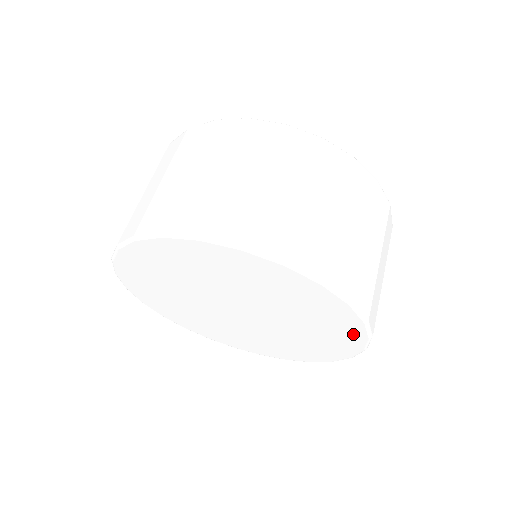
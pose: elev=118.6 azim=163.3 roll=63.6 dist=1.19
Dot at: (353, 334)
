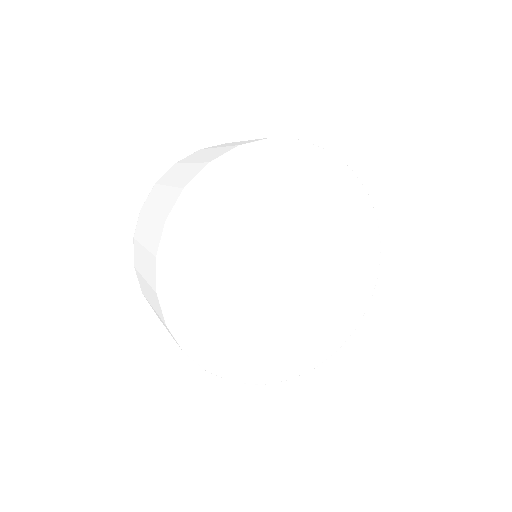
Dot at: (362, 296)
